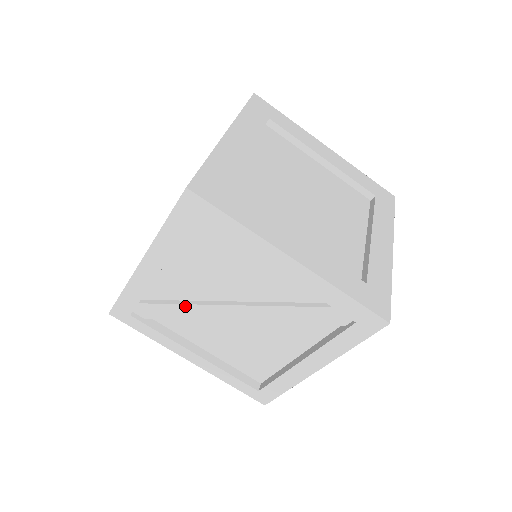
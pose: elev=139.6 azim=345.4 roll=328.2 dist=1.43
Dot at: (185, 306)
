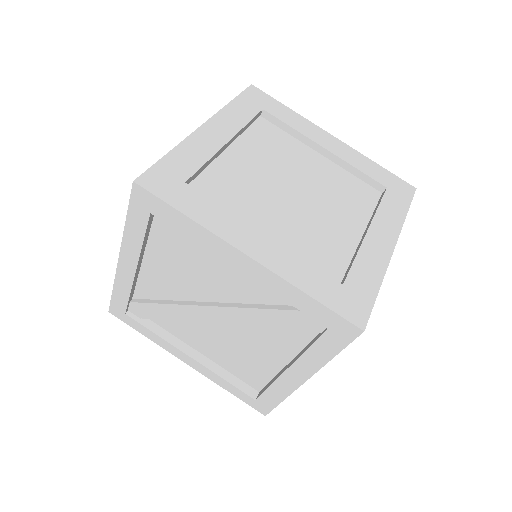
Dot at: (169, 306)
